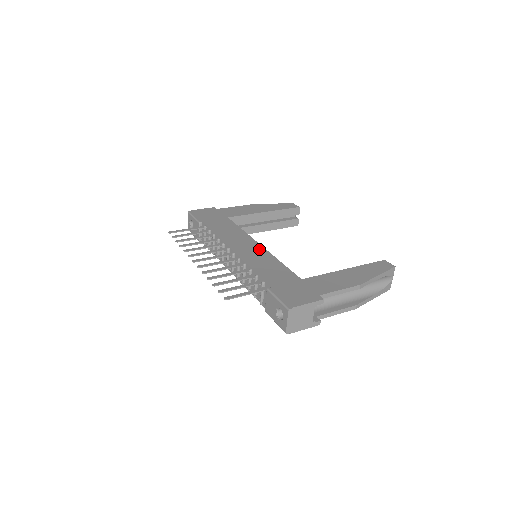
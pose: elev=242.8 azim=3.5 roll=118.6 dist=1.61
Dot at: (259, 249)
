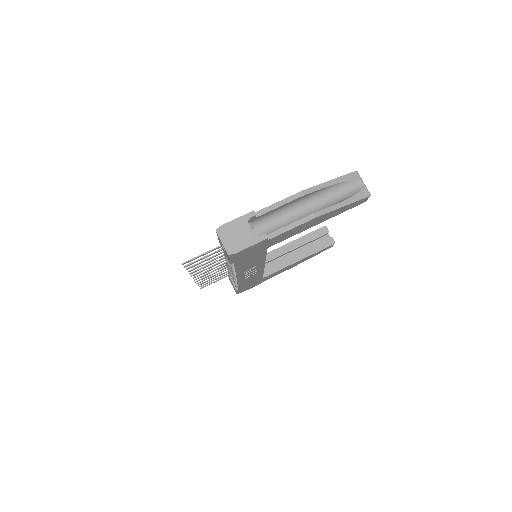
Dot at: occluded
